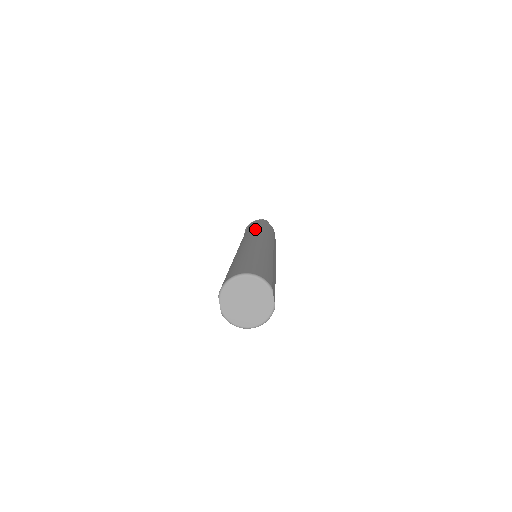
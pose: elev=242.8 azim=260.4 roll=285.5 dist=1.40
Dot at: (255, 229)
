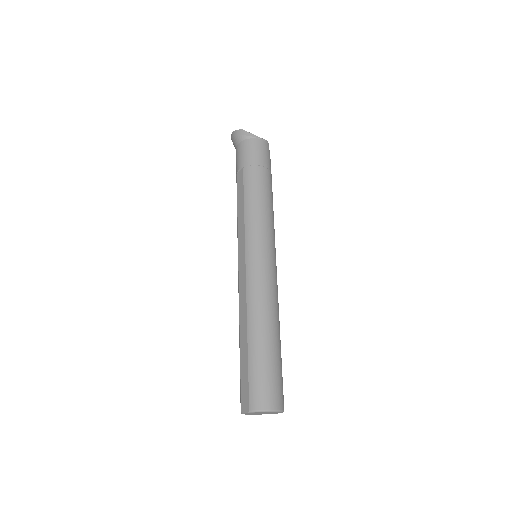
Dot at: (266, 208)
